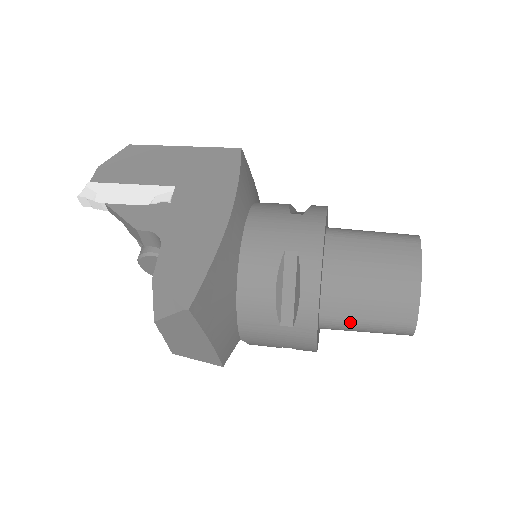
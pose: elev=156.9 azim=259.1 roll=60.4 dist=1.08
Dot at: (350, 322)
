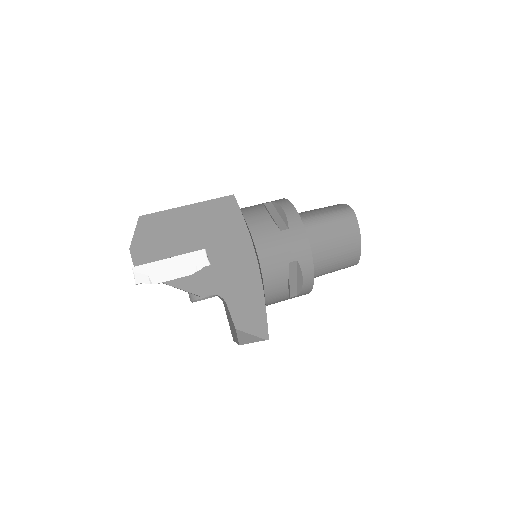
Dot at: occluded
